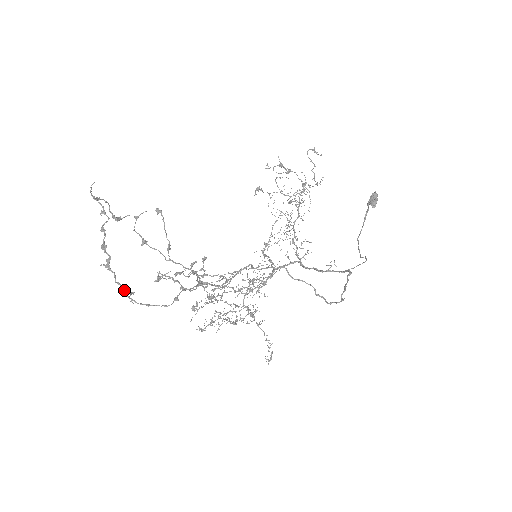
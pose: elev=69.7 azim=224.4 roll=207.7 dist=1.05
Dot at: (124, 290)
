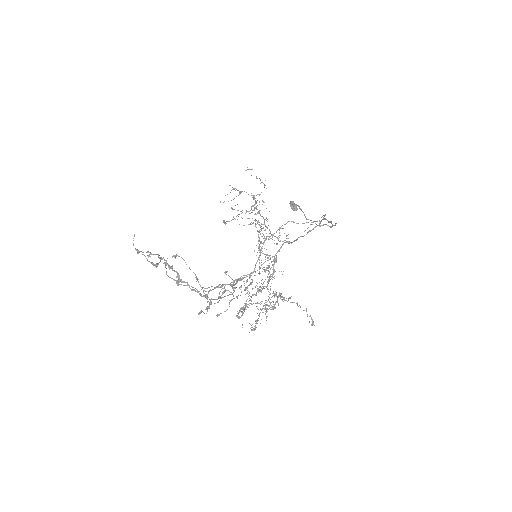
Dot at: (200, 293)
